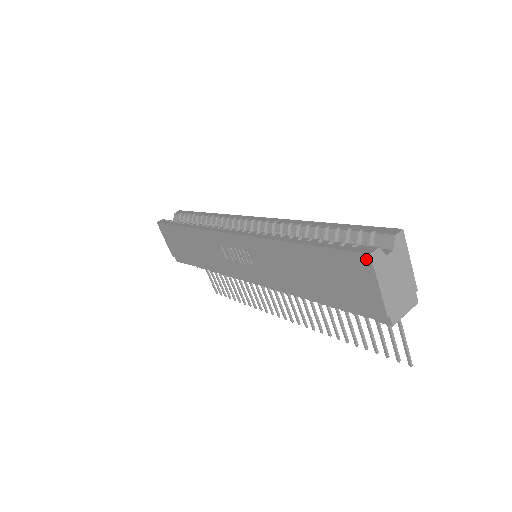
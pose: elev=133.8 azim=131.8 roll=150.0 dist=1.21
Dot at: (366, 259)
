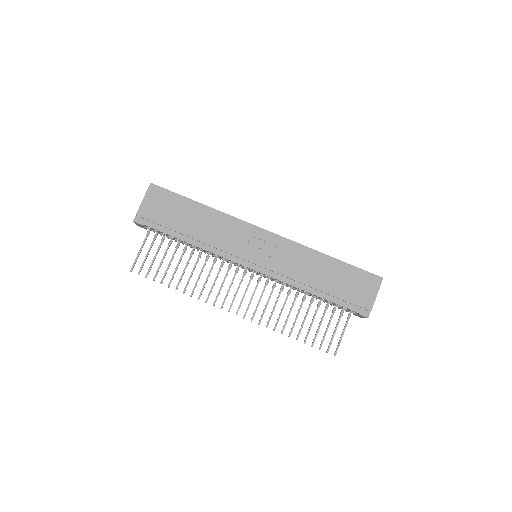
Dot at: (379, 279)
